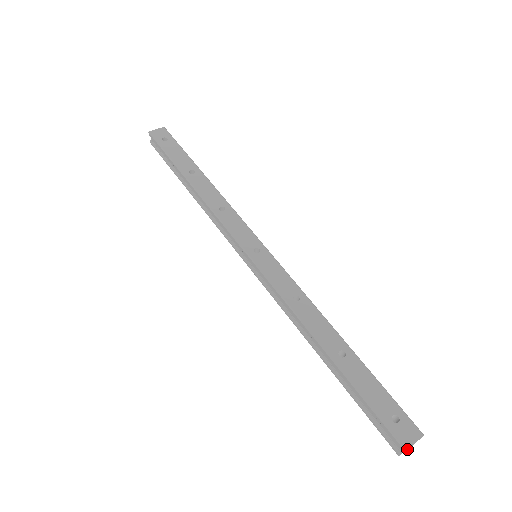
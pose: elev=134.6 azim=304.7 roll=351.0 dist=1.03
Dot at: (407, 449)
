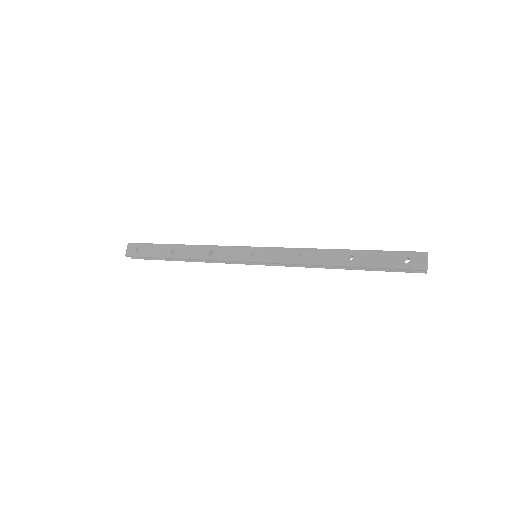
Dot at: (426, 268)
